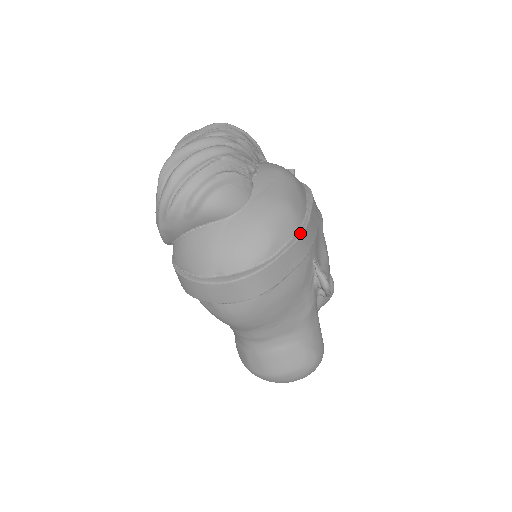
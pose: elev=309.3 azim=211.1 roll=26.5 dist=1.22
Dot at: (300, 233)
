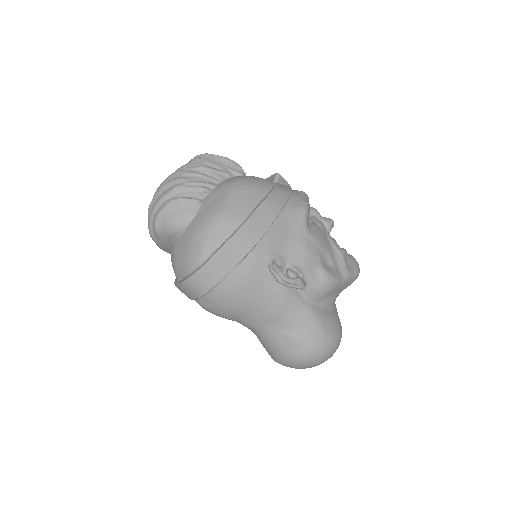
Dot at: (229, 238)
